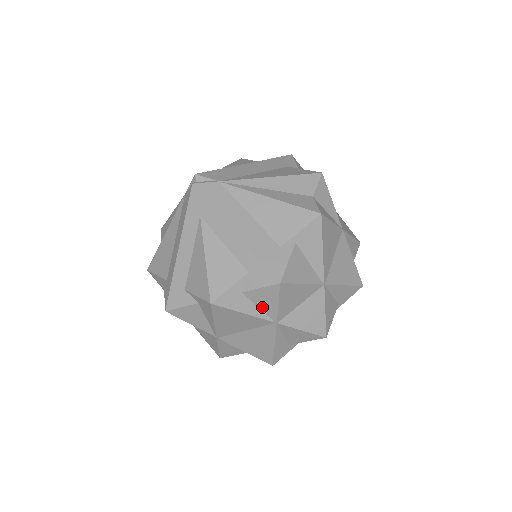
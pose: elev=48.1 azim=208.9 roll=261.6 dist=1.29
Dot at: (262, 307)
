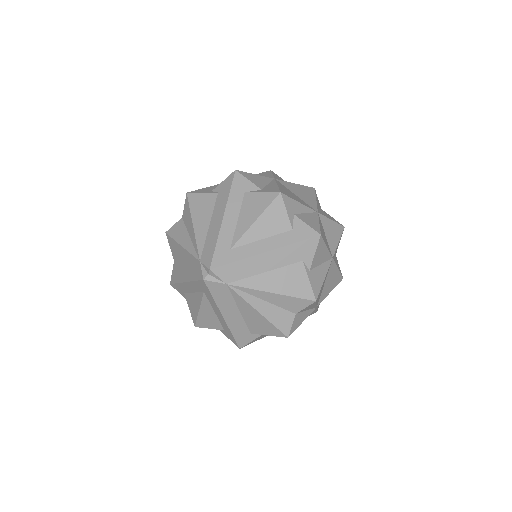
Dot at: occluded
